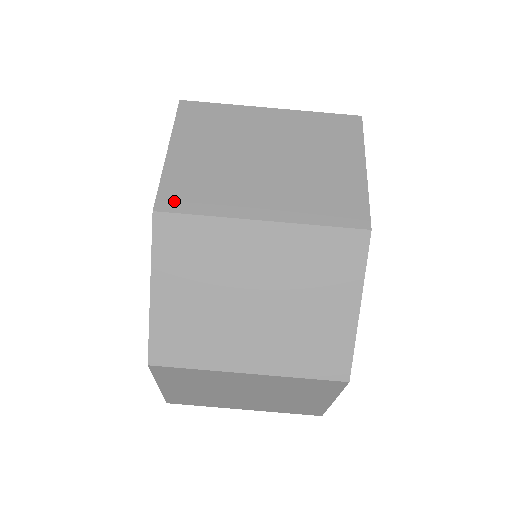
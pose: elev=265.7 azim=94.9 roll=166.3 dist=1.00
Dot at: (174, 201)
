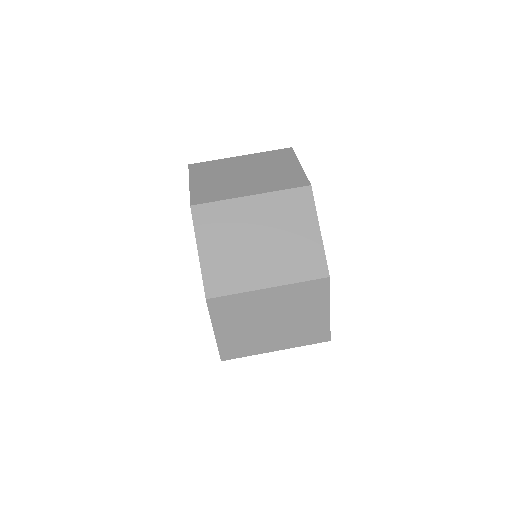
Dot at: occluded
